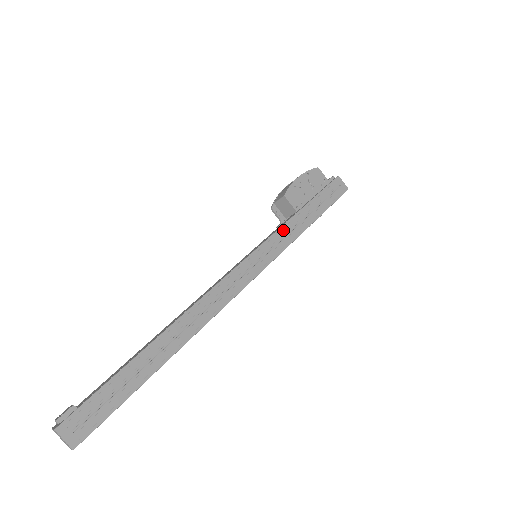
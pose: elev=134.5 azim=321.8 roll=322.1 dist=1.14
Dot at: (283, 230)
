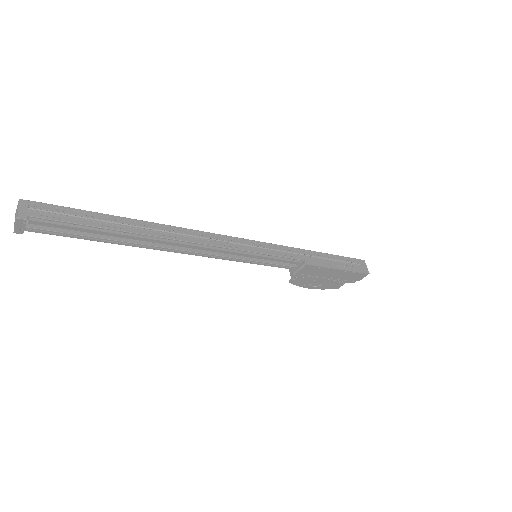
Dot at: occluded
